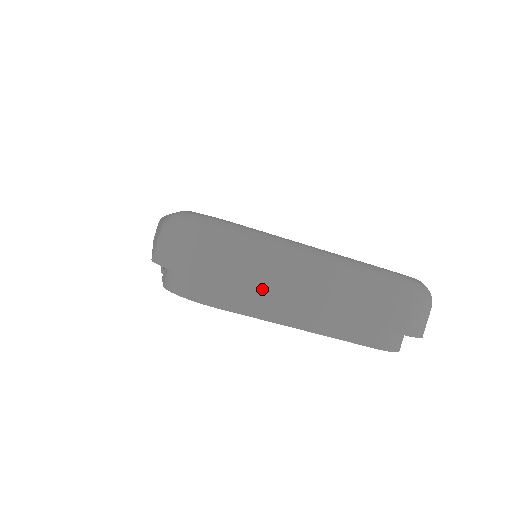
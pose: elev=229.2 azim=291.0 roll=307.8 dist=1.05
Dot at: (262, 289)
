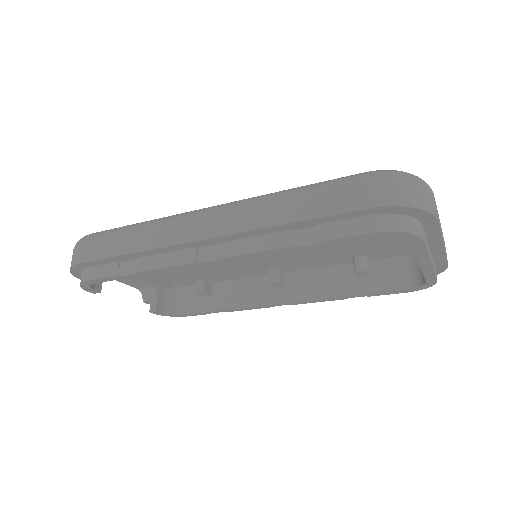
Dot at: occluded
